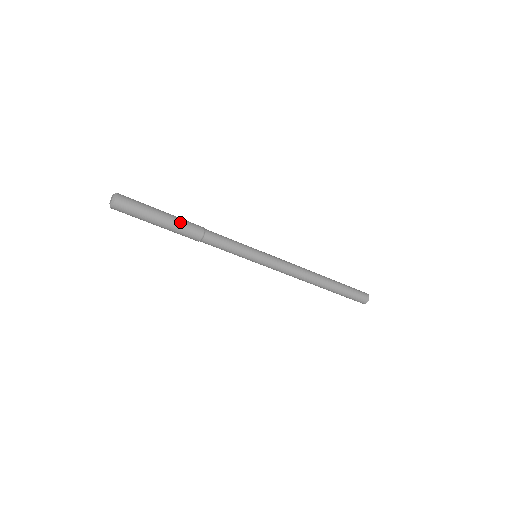
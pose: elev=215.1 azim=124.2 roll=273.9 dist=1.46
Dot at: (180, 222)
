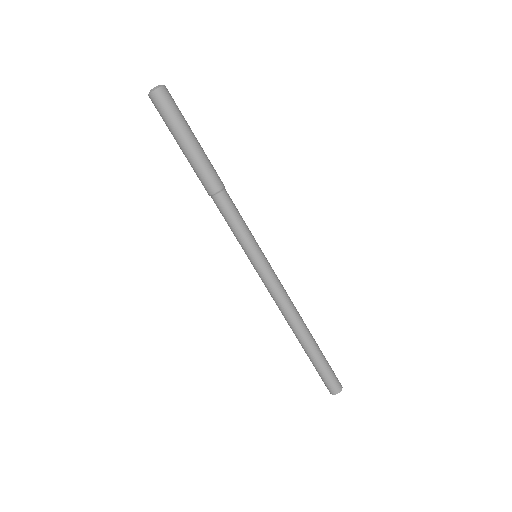
Dot at: occluded
